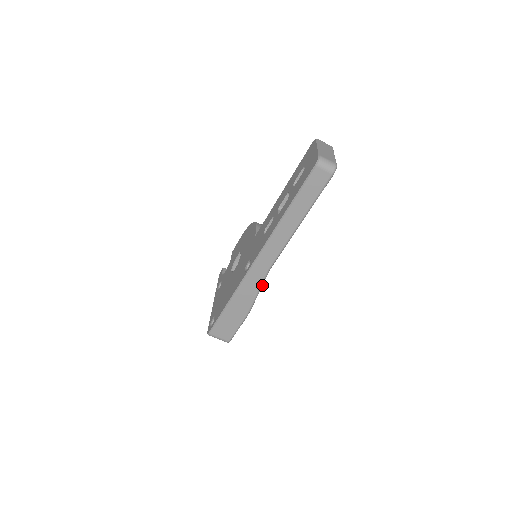
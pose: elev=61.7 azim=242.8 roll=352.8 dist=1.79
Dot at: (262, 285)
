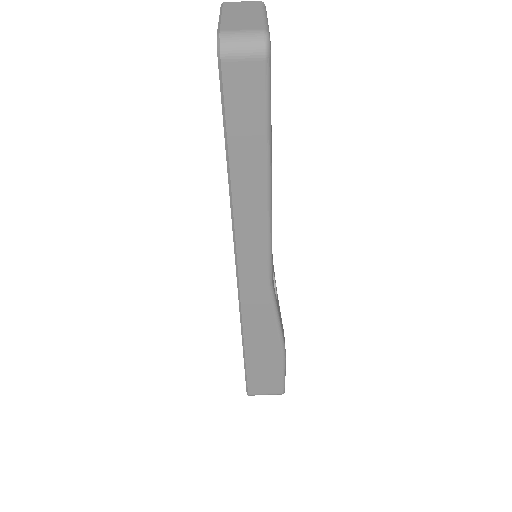
Dot at: (276, 308)
